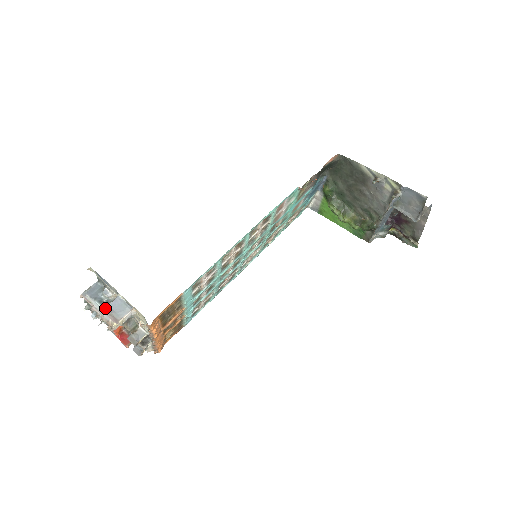
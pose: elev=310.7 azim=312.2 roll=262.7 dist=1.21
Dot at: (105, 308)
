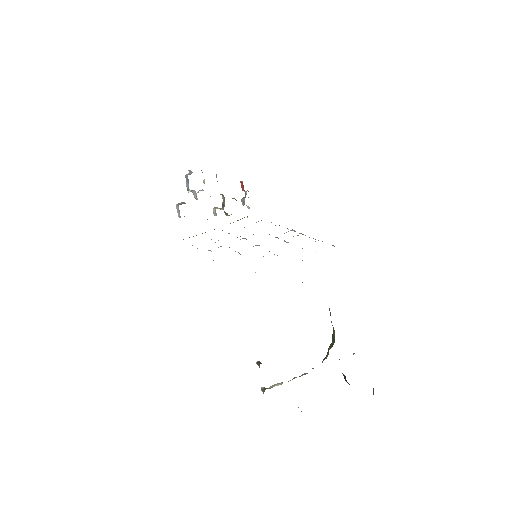
Dot at: (176, 204)
